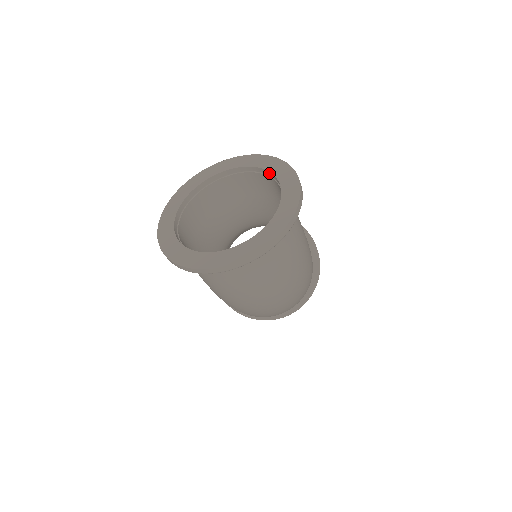
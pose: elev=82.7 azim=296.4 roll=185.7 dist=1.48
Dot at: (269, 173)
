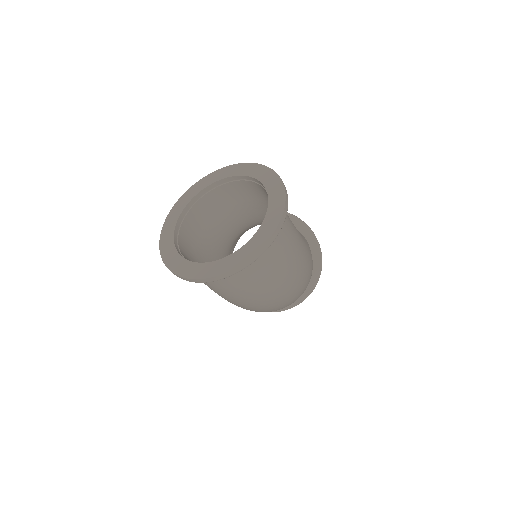
Dot at: (257, 181)
